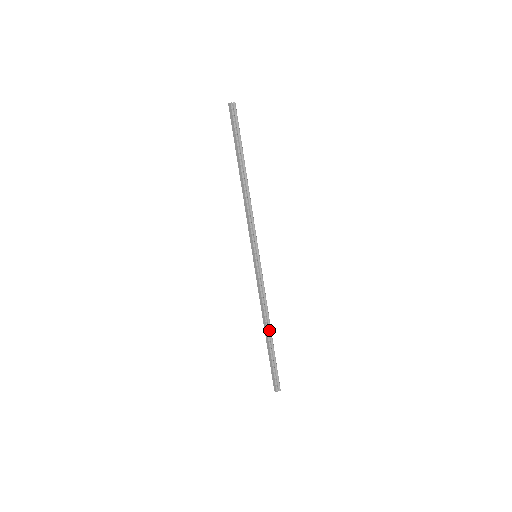
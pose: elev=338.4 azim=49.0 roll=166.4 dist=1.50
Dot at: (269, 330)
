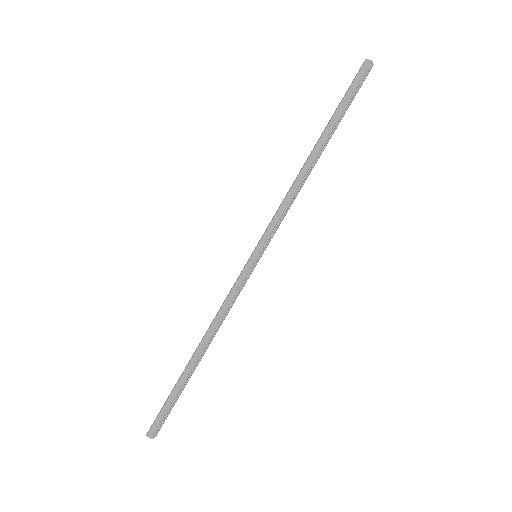
Dot at: (201, 355)
